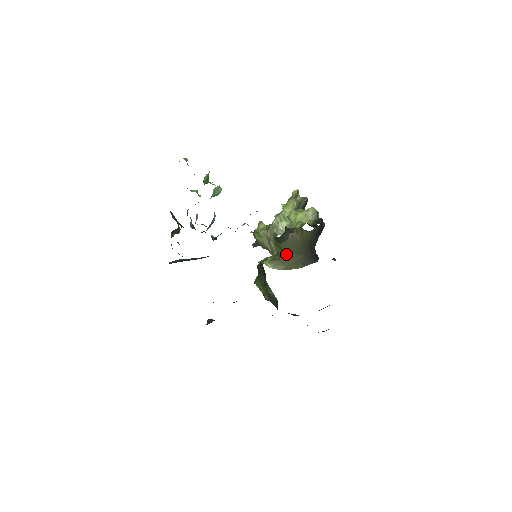
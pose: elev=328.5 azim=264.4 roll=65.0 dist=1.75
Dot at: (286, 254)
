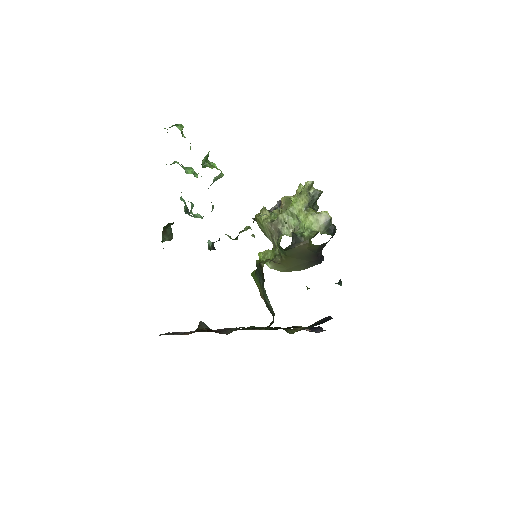
Dot at: (289, 259)
